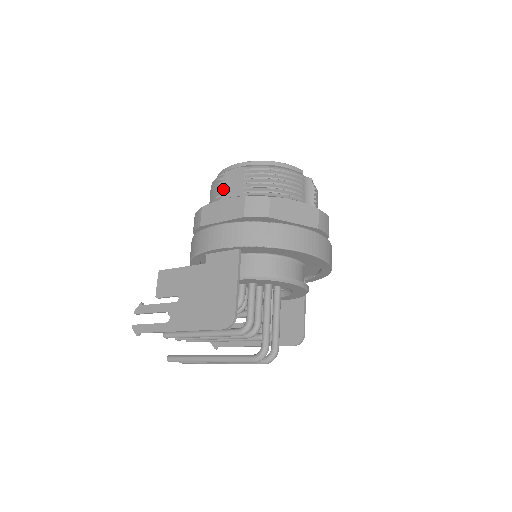
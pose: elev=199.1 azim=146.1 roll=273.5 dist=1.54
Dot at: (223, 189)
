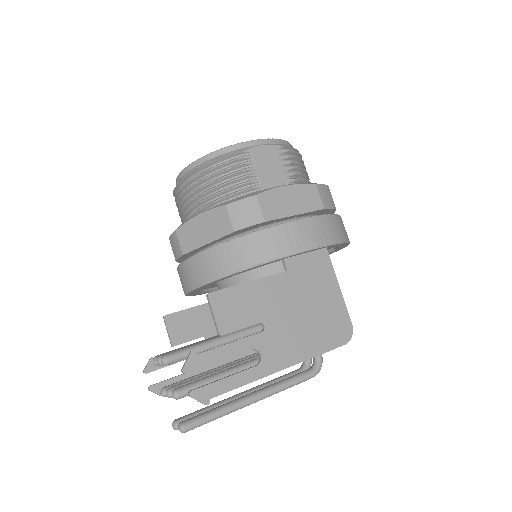
Dot at: (257, 171)
